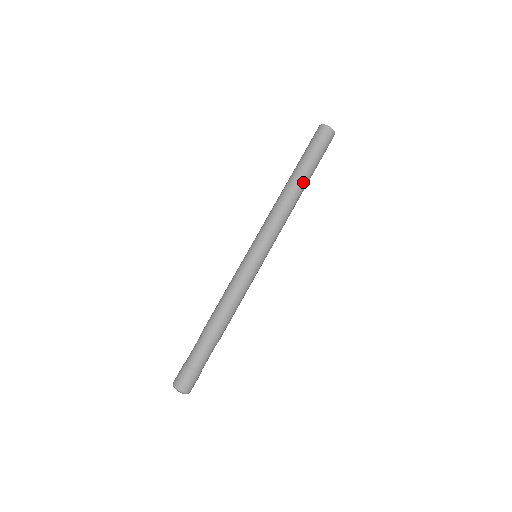
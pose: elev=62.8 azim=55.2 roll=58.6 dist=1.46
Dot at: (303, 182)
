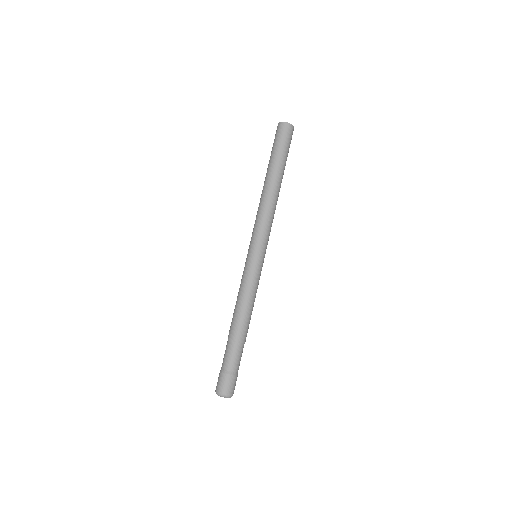
Dot at: occluded
